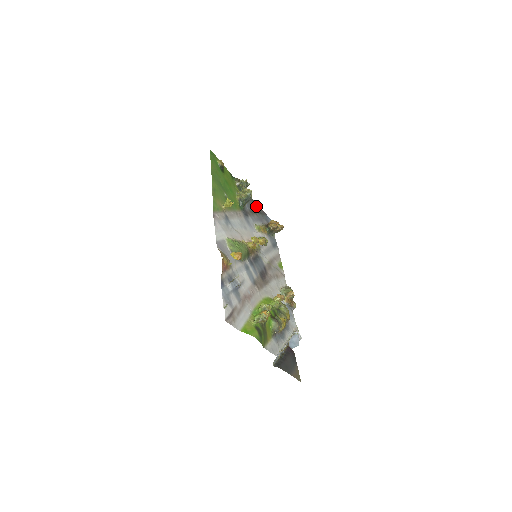
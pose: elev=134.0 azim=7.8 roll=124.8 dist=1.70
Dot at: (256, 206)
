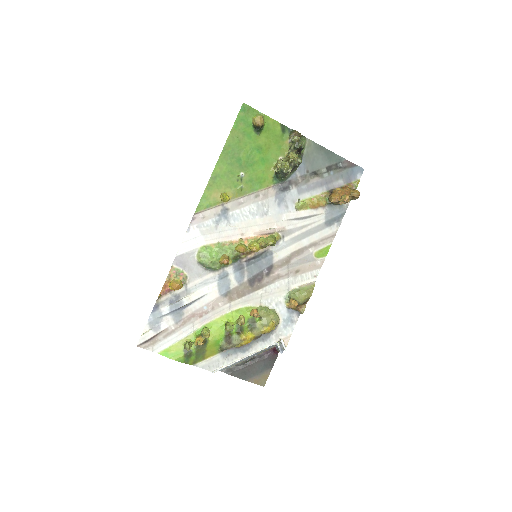
Dot at: (332, 159)
